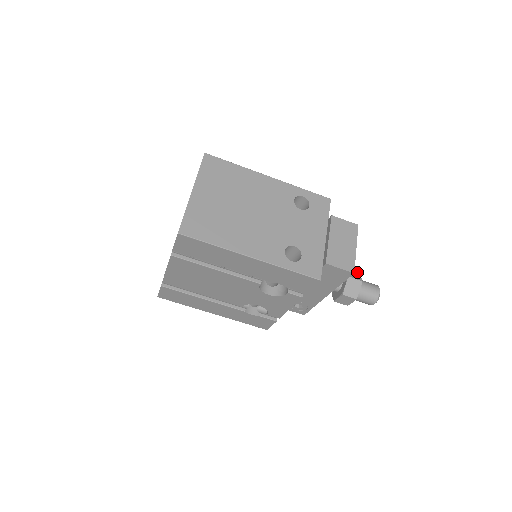
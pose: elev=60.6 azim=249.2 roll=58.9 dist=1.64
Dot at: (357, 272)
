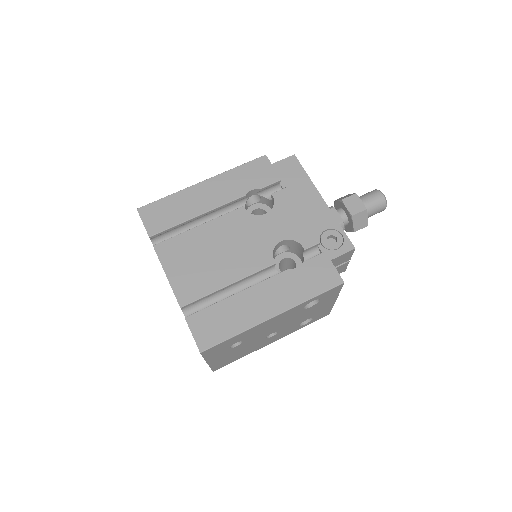
Dot at: occluded
